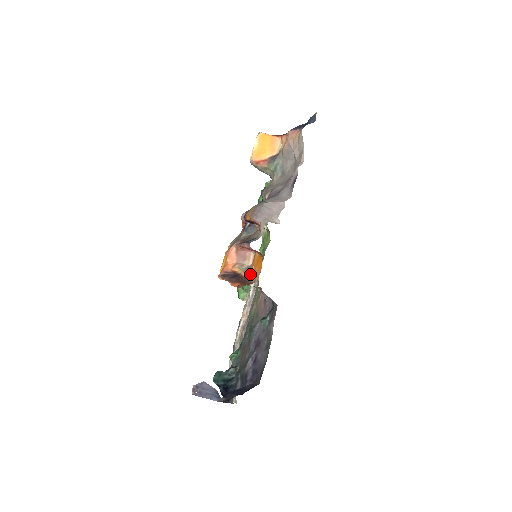
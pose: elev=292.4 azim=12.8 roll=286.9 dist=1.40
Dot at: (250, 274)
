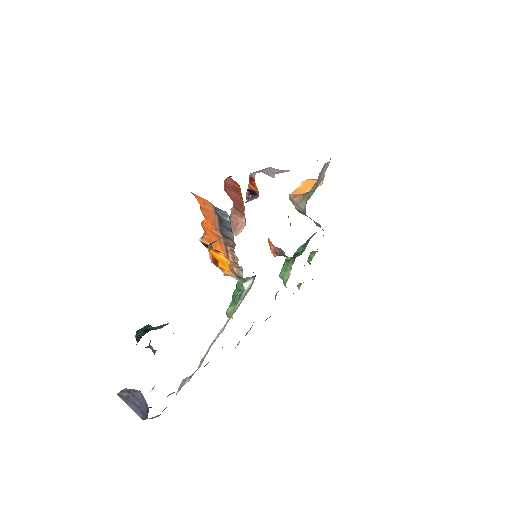
Dot at: occluded
